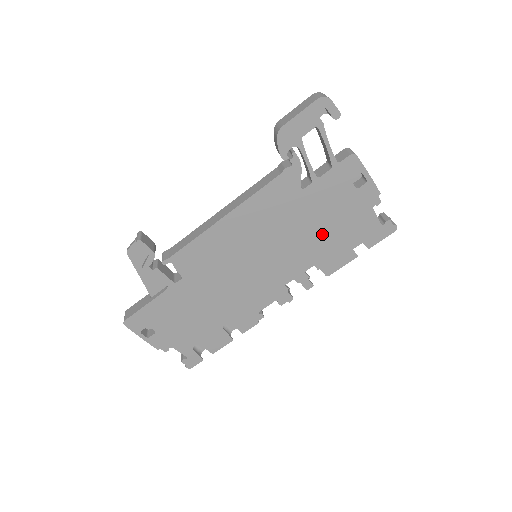
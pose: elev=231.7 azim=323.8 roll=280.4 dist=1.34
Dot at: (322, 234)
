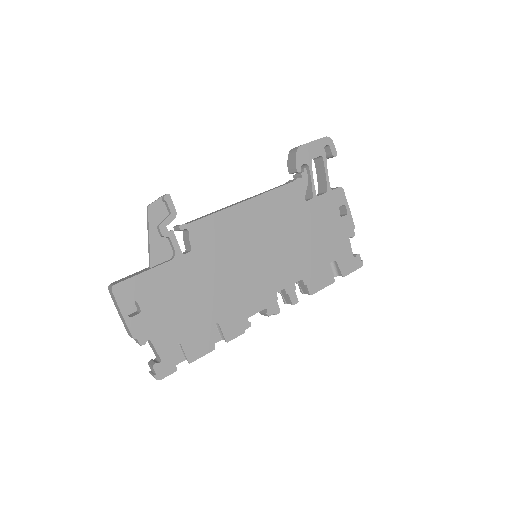
Dot at: (313, 249)
